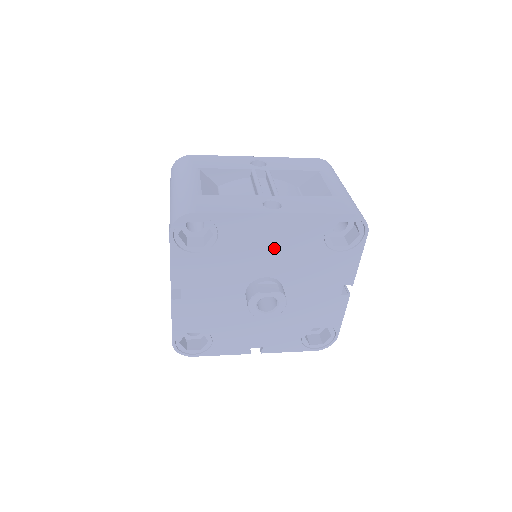
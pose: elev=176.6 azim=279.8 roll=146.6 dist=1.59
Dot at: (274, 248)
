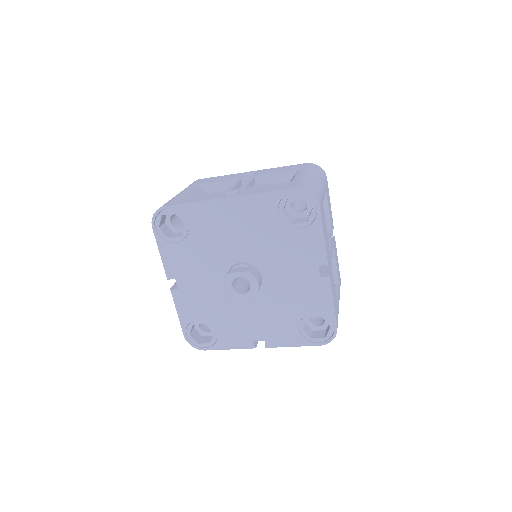
Dot at: (238, 232)
